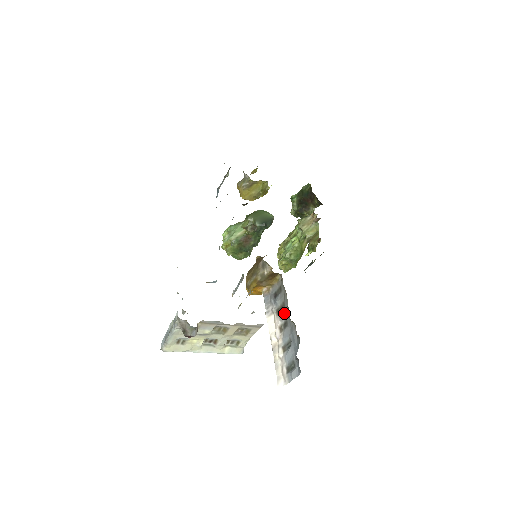
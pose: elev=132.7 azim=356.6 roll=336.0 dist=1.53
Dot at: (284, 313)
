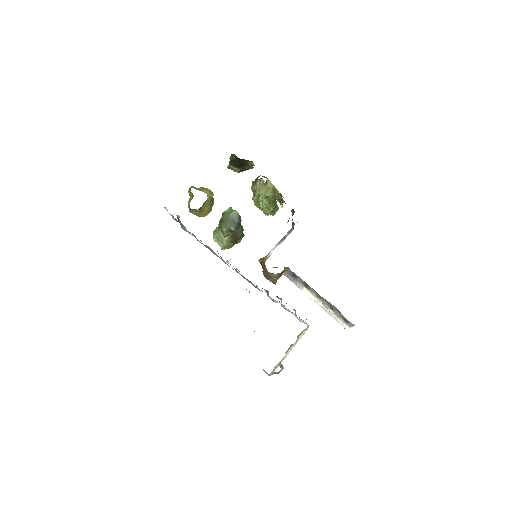
Dot at: (311, 289)
